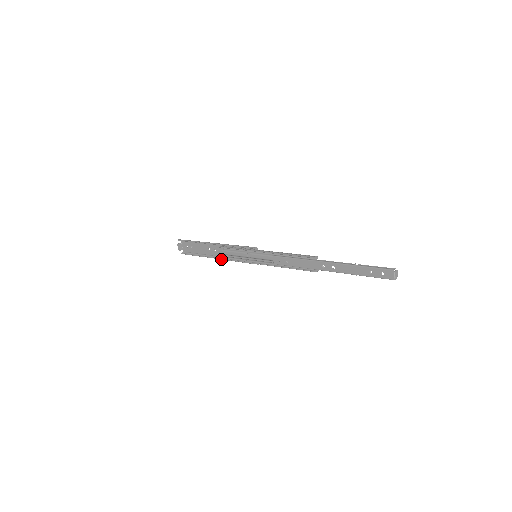
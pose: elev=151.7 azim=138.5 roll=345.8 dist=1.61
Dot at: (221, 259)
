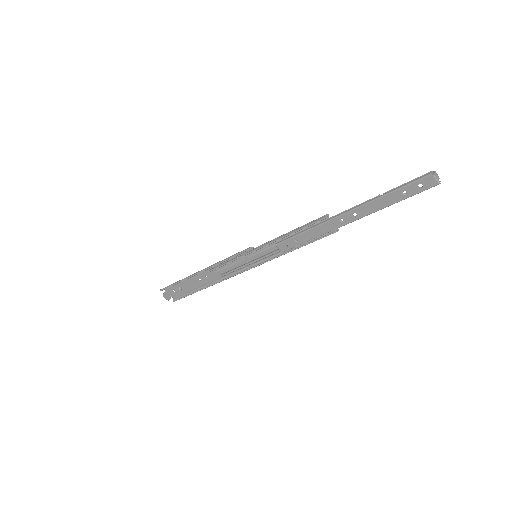
Dot at: (219, 282)
